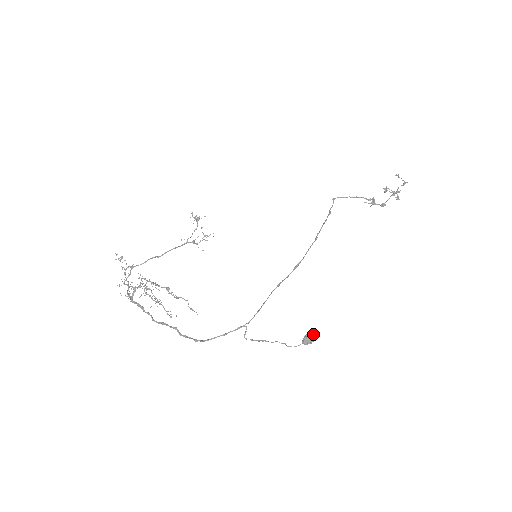
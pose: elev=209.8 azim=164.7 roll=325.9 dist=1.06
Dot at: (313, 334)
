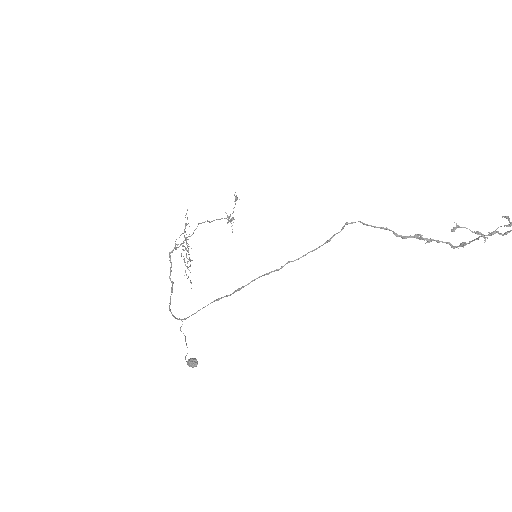
Dot at: (191, 361)
